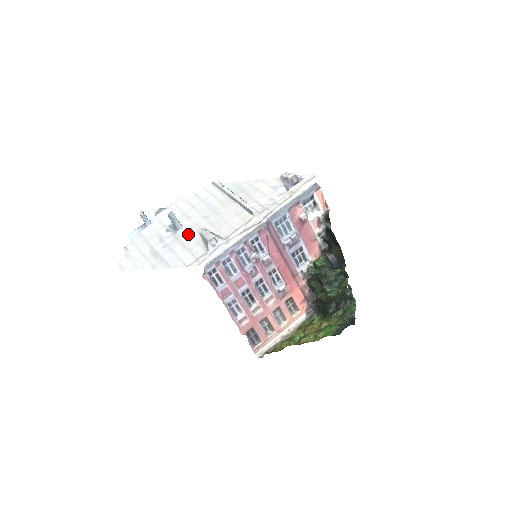
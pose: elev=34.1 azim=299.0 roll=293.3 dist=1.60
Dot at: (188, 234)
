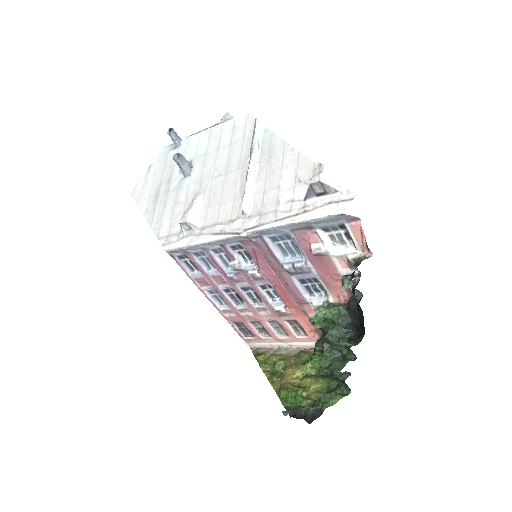
Dot at: (187, 191)
